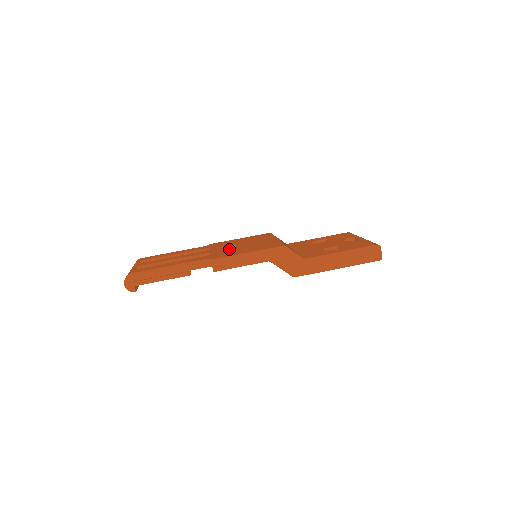
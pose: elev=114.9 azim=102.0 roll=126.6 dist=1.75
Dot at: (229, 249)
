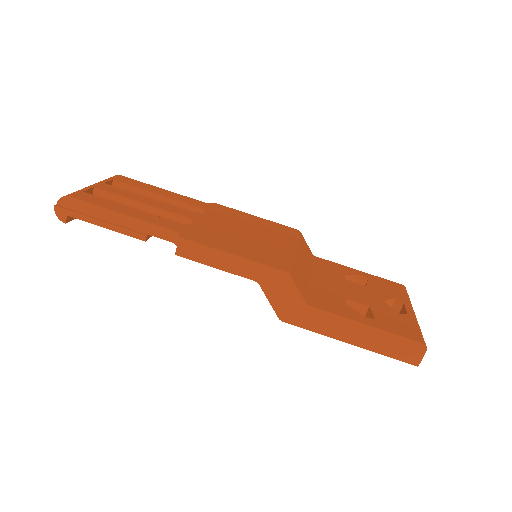
Dot at: (222, 230)
